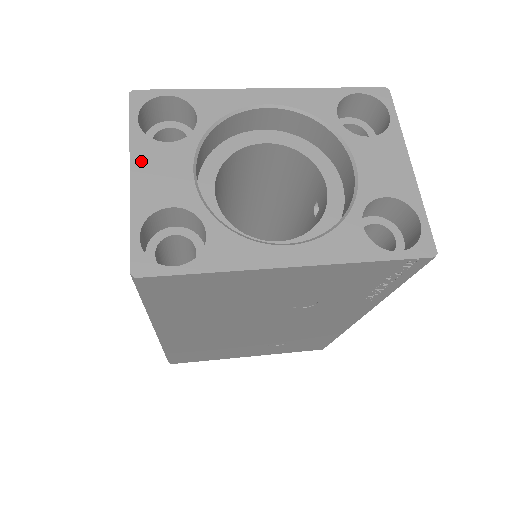
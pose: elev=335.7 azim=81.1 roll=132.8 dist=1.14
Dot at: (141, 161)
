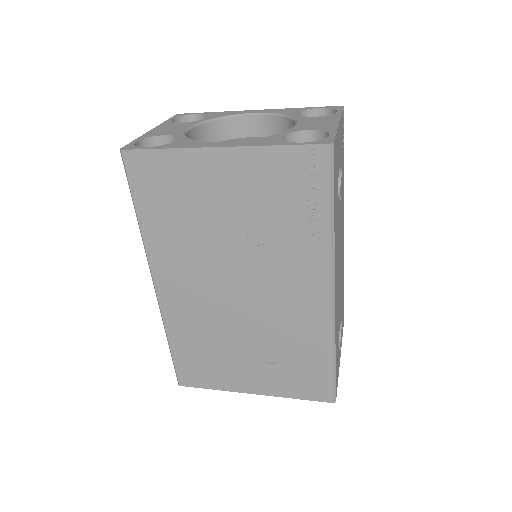
Dot at: (162, 127)
